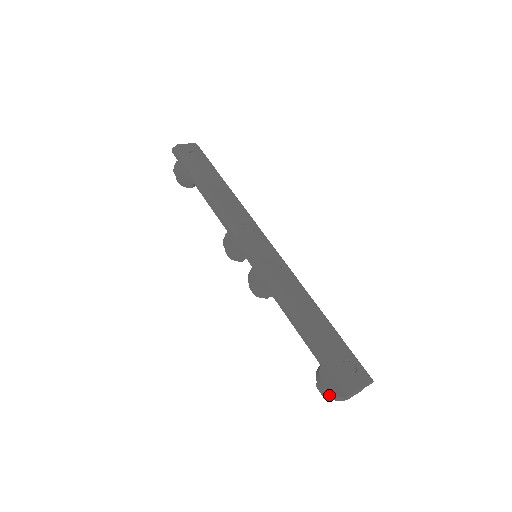
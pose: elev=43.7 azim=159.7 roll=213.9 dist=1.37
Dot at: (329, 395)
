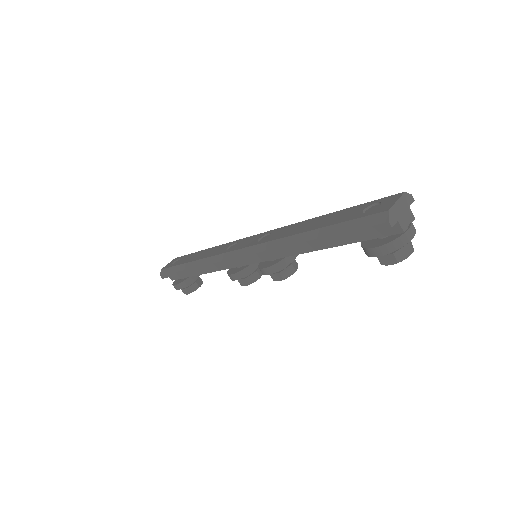
Dot at: (388, 249)
